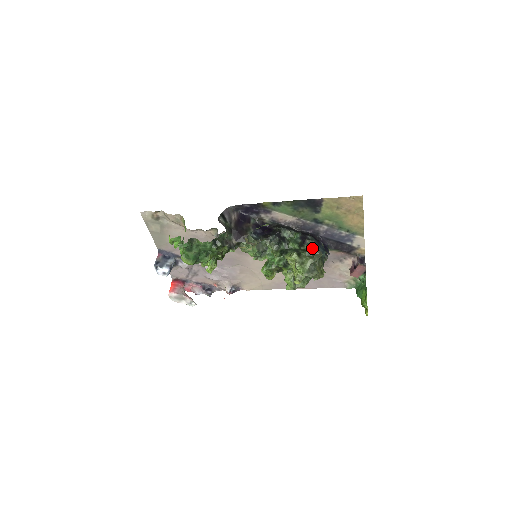
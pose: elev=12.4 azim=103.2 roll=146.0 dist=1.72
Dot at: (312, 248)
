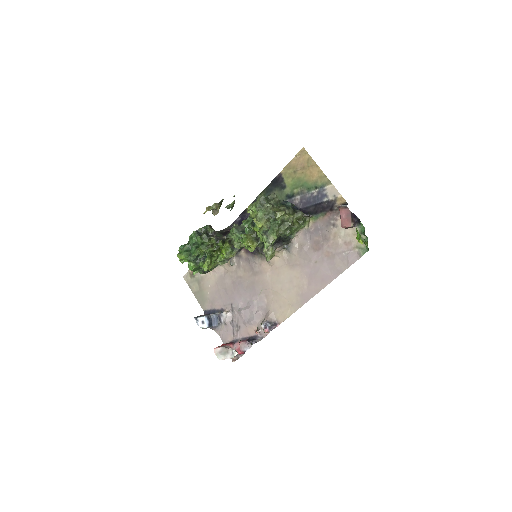
Dot at: occluded
